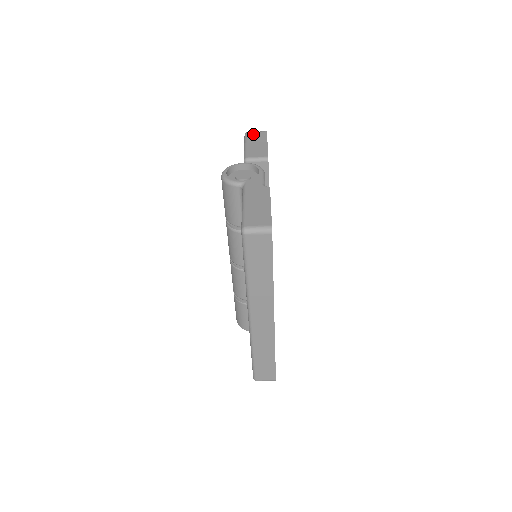
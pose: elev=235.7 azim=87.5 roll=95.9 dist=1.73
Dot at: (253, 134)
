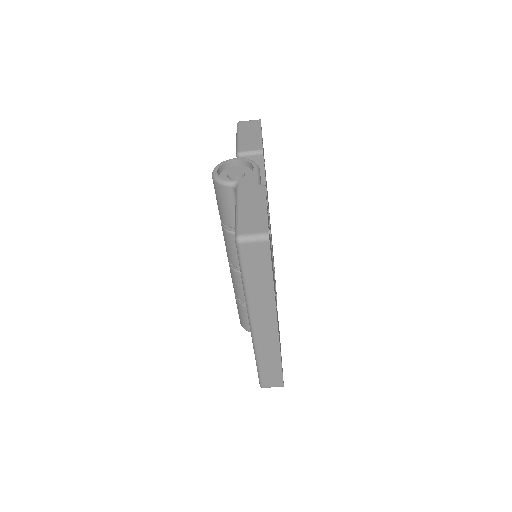
Dot at: (246, 123)
